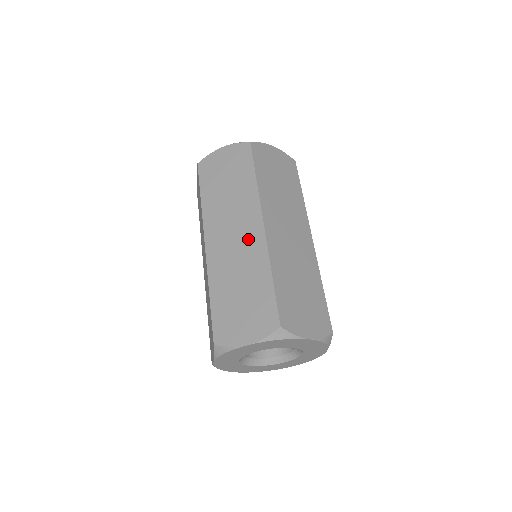
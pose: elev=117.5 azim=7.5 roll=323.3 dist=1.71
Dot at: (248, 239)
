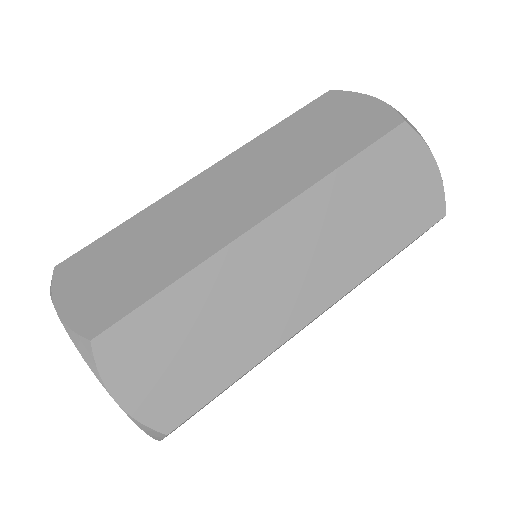
Dot at: (230, 214)
